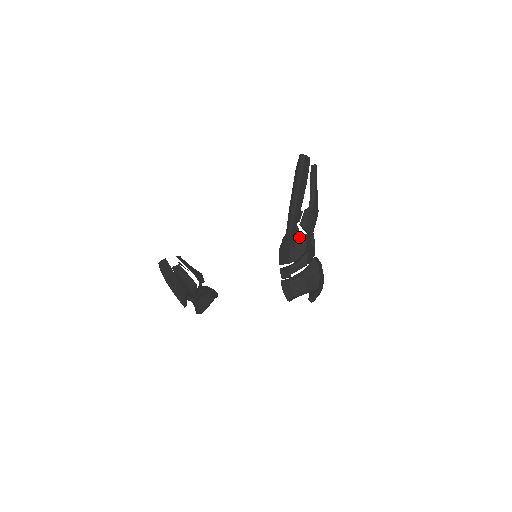
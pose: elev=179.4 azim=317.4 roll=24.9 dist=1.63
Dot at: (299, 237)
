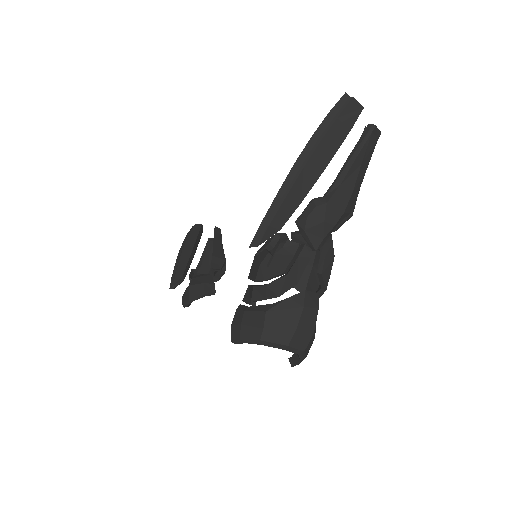
Dot at: (287, 243)
